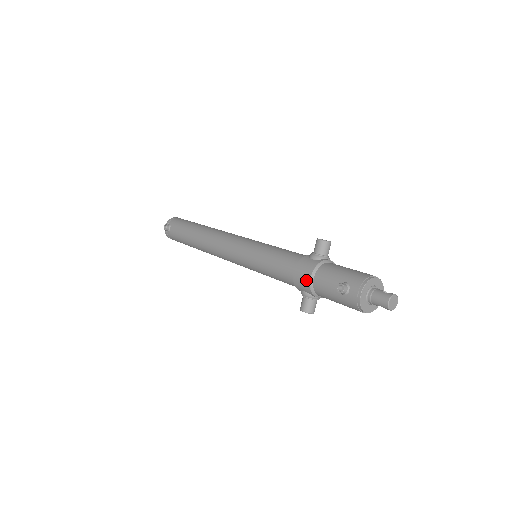
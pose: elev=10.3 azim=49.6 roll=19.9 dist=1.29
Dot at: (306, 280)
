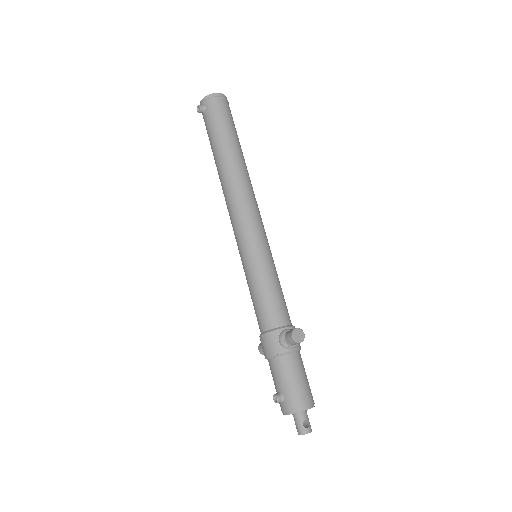
Dot at: (264, 353)
